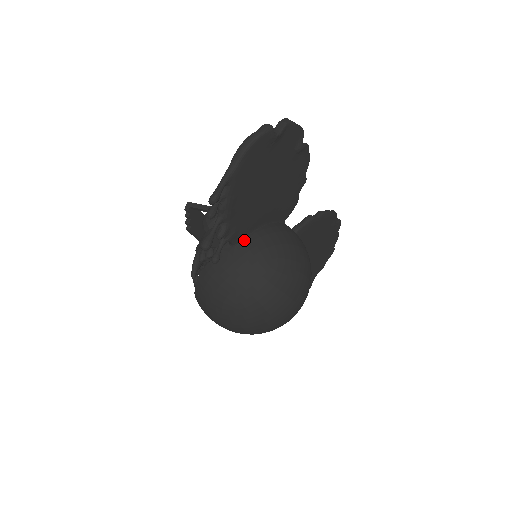
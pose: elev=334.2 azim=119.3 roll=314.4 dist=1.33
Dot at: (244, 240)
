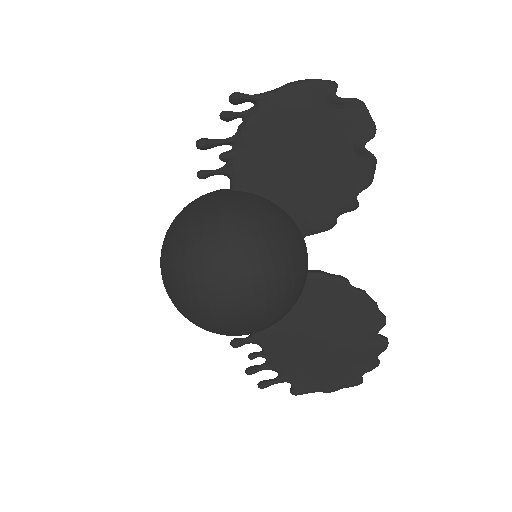
Dot at: (244, 192)
